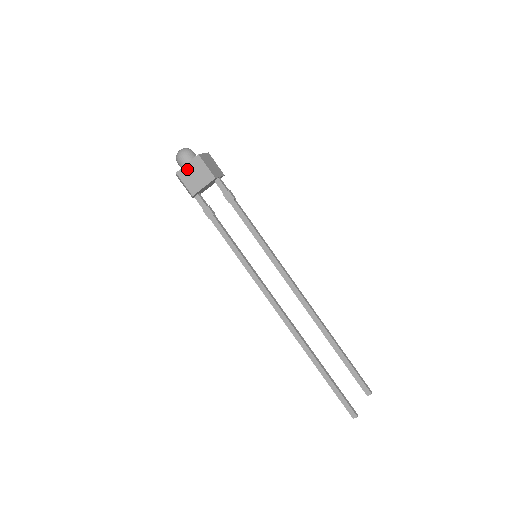
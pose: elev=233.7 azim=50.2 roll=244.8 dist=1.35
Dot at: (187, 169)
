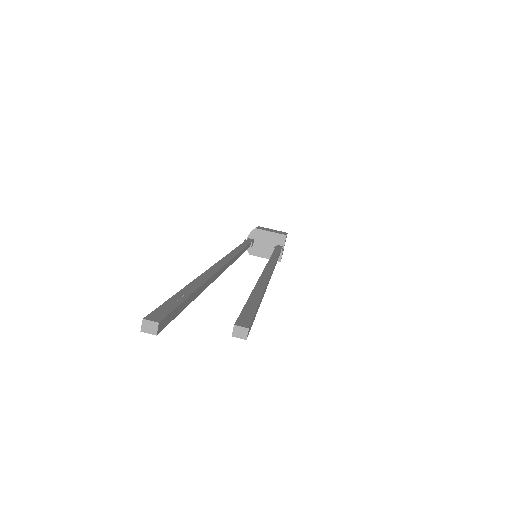
Dot at: (269, 229)
